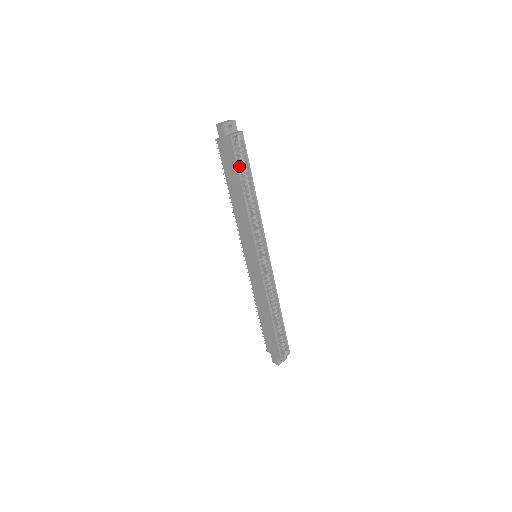
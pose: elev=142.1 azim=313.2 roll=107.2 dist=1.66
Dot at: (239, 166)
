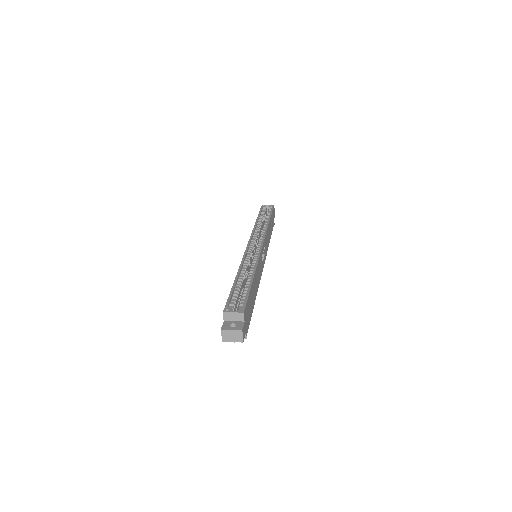
Dot at: (263, 214)
